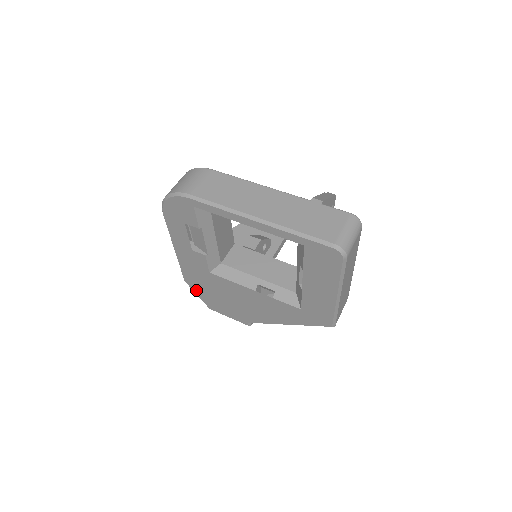
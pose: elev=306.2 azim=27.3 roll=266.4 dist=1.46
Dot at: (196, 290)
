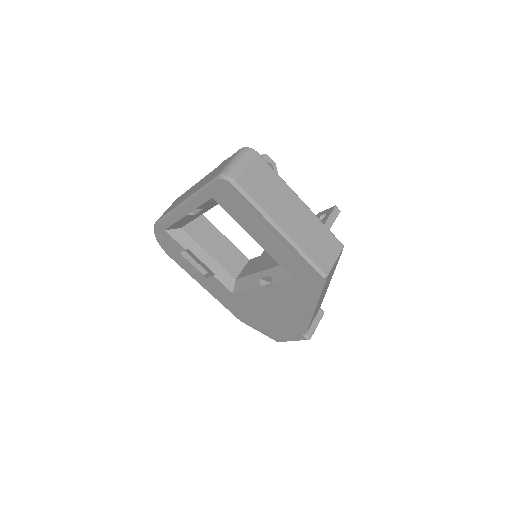
Dot at: (252, 325)
